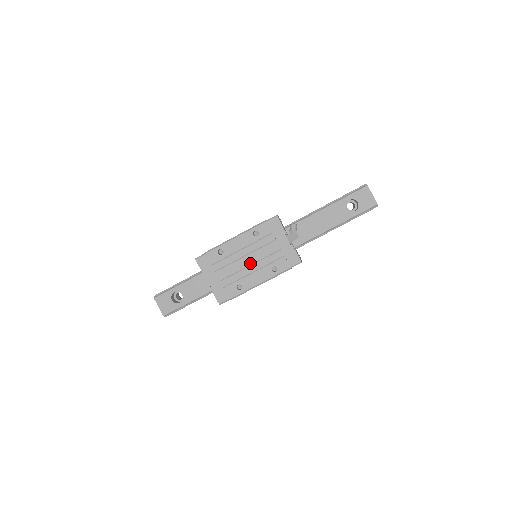
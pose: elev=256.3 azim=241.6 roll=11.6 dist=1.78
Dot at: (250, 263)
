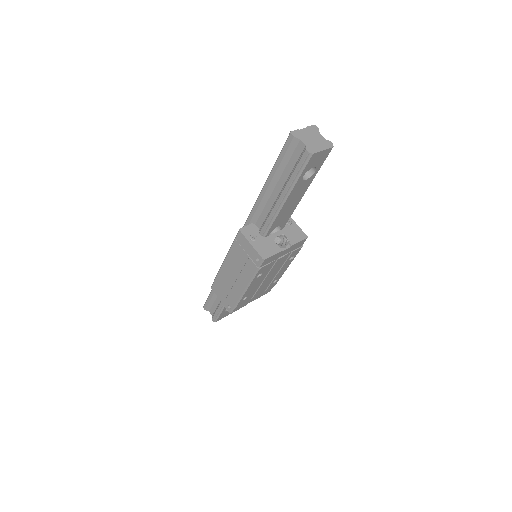
Dot at: occluded
